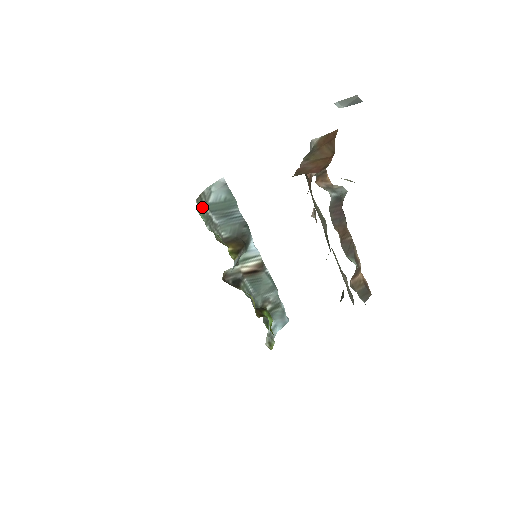
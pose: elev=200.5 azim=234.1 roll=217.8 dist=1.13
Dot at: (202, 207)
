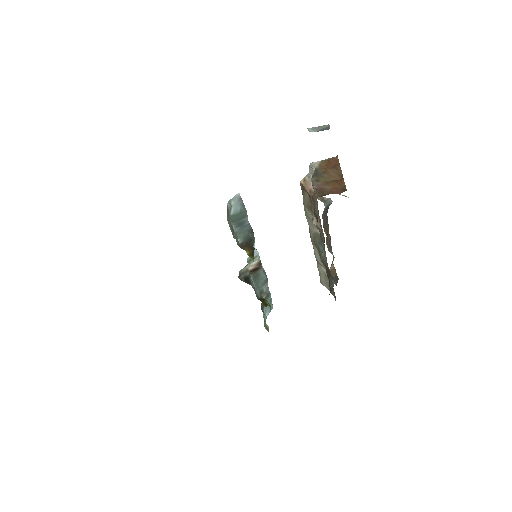
Dot at: (228, 219)
